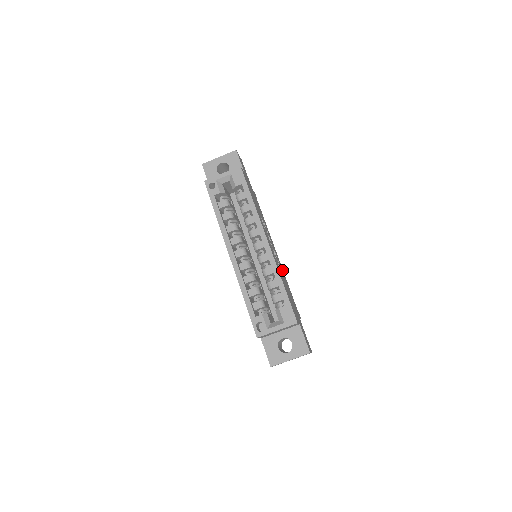
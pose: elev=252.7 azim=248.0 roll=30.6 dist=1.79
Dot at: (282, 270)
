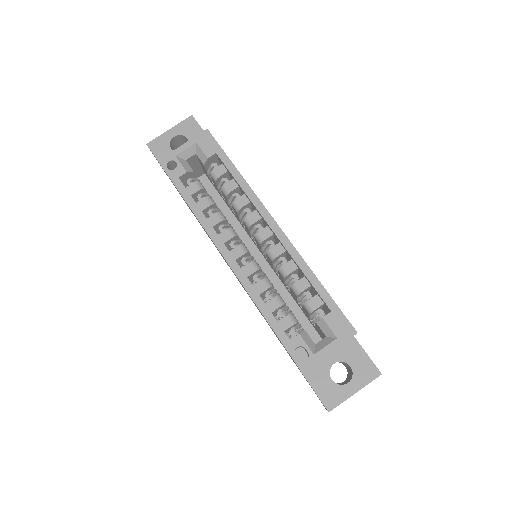
Dot at: occluded
